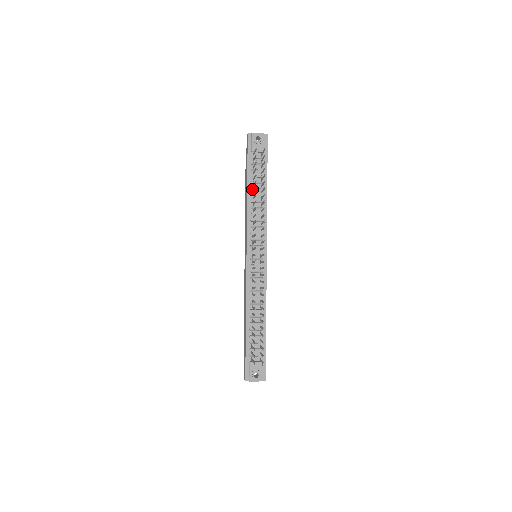
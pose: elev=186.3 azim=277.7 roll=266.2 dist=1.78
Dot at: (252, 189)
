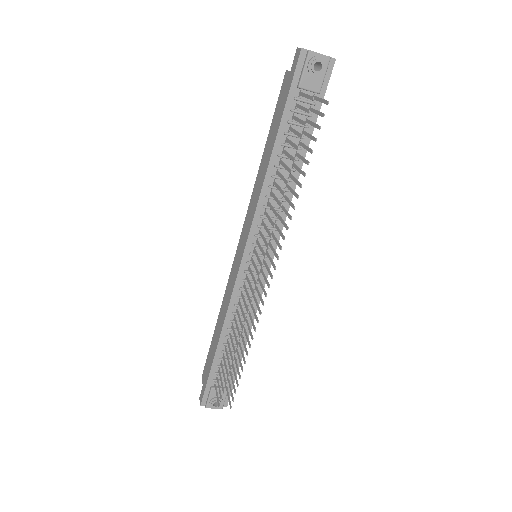
Dot at: (280, 156)
